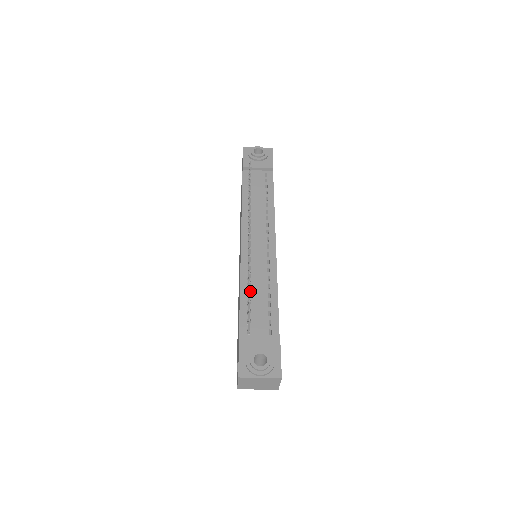
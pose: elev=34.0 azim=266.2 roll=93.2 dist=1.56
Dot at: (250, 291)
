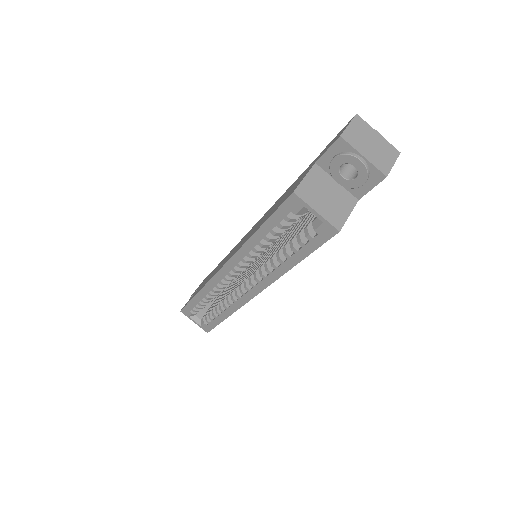
Dot at: occluded
